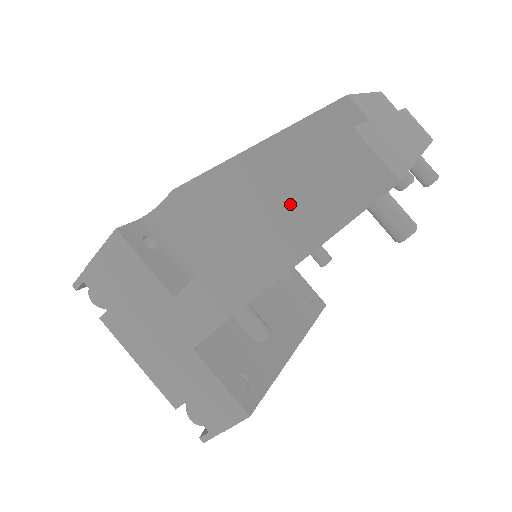
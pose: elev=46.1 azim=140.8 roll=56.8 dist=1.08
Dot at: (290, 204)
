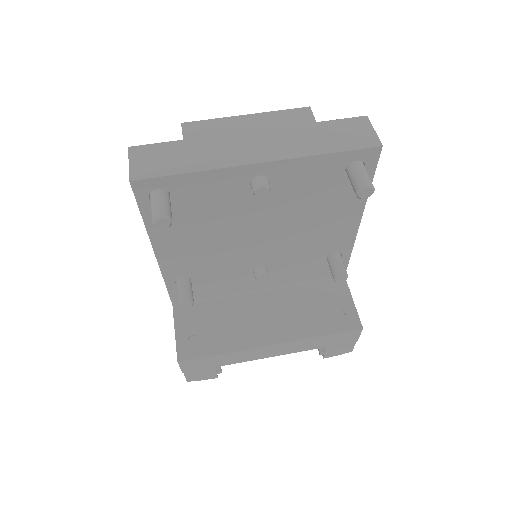
Dot at: occluded
